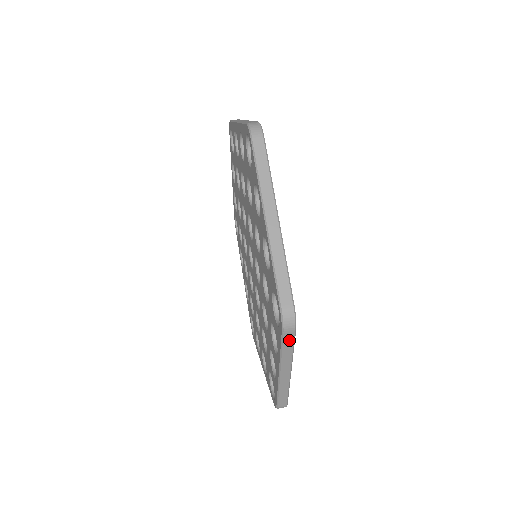
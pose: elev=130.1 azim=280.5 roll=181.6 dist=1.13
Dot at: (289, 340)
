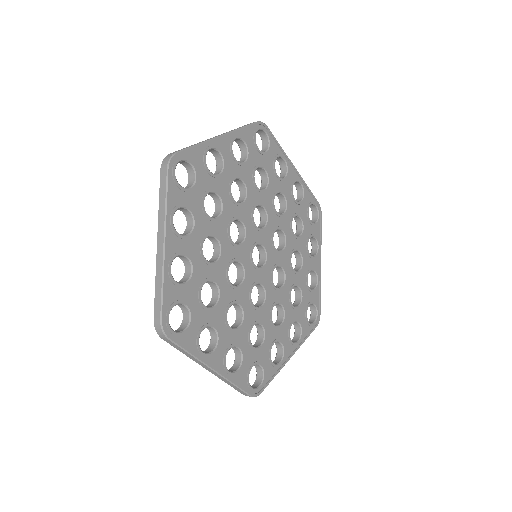
Dot at: (164, 183)
